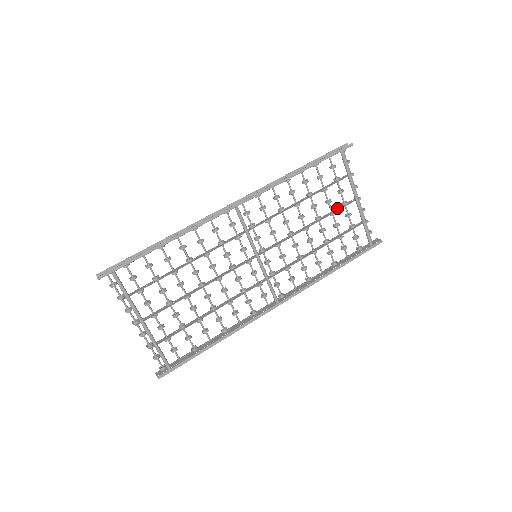
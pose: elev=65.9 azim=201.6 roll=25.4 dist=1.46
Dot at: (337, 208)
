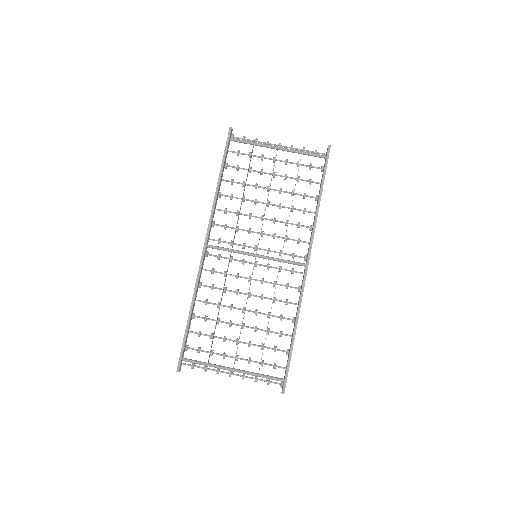
Dot at: (273, 168)
